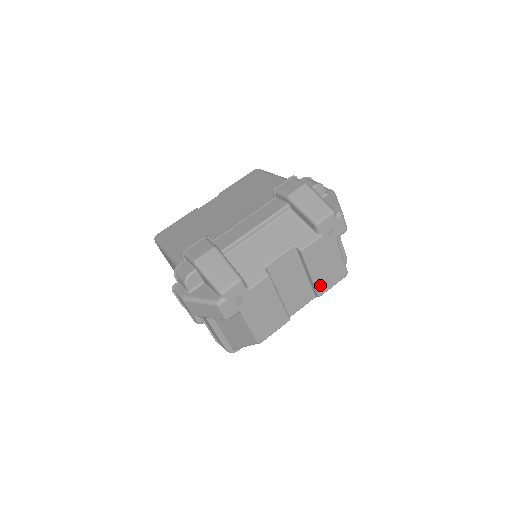
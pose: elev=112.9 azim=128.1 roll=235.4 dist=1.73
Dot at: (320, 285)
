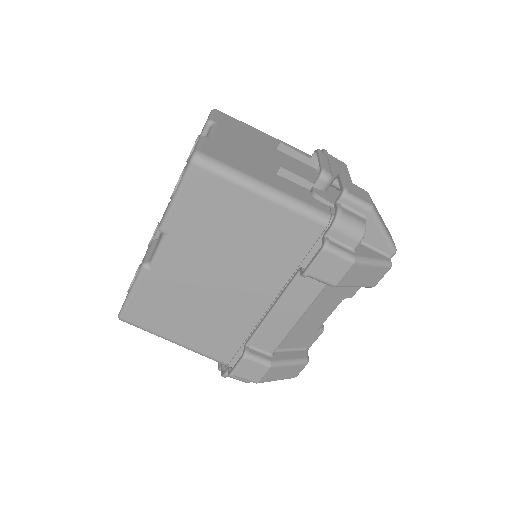
Dot at: occluded
